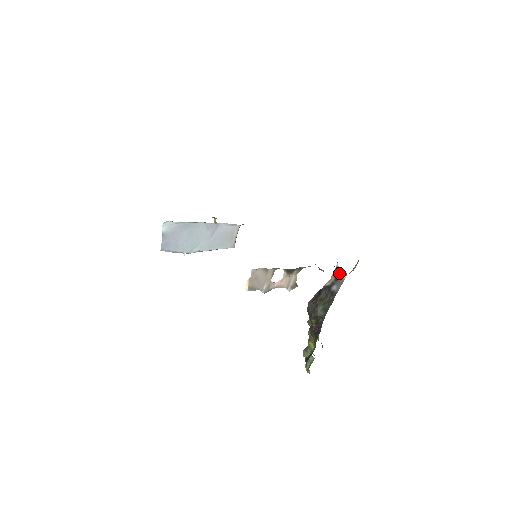
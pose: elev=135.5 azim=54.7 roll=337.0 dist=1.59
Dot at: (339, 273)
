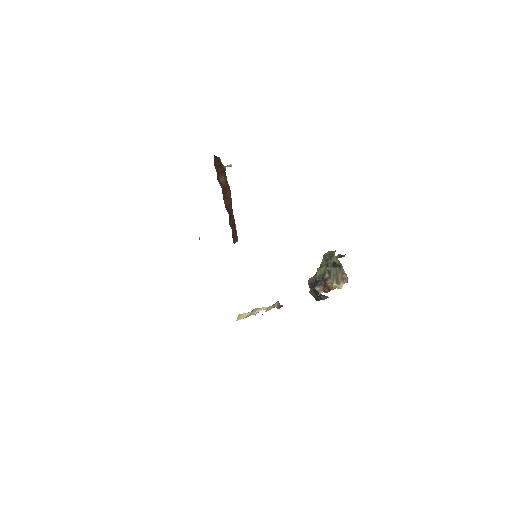
Dot at: occluded
